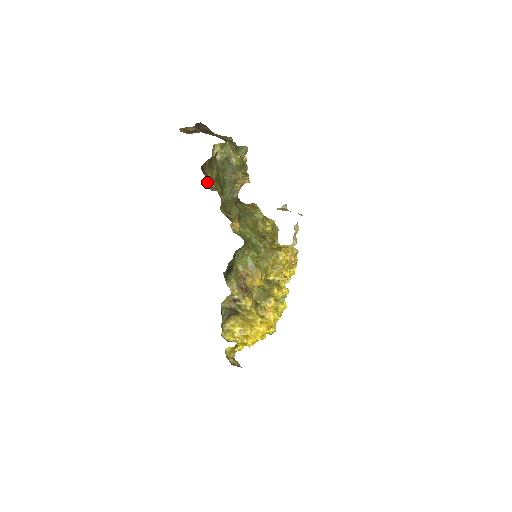
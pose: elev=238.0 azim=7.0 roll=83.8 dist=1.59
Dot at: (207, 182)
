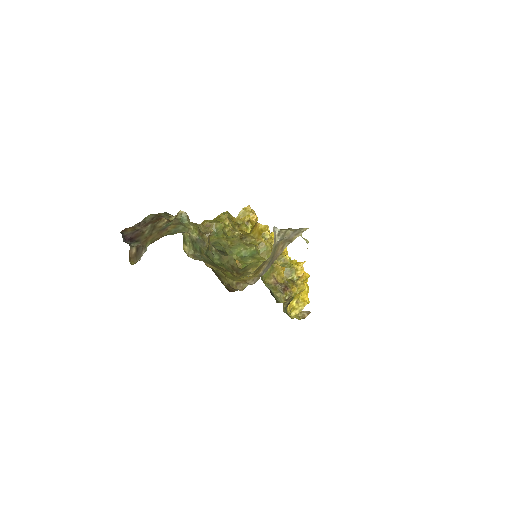
Dot at: occluded
